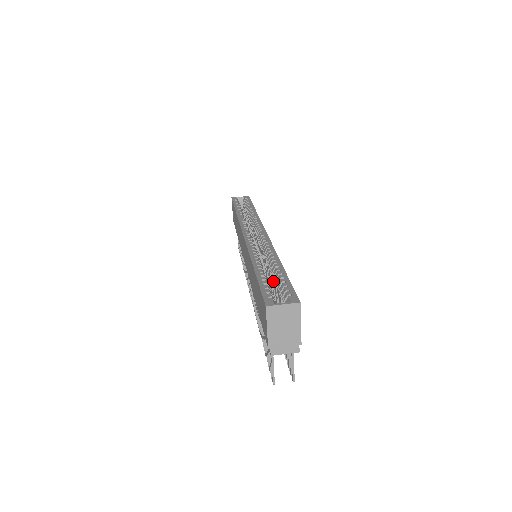
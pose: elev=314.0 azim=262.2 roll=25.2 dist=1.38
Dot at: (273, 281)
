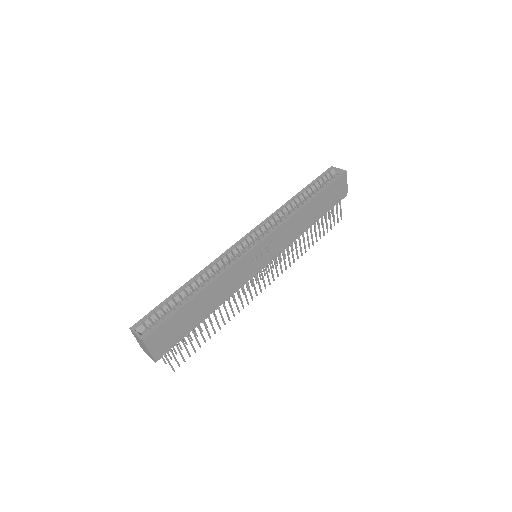
Dot at: occluded
